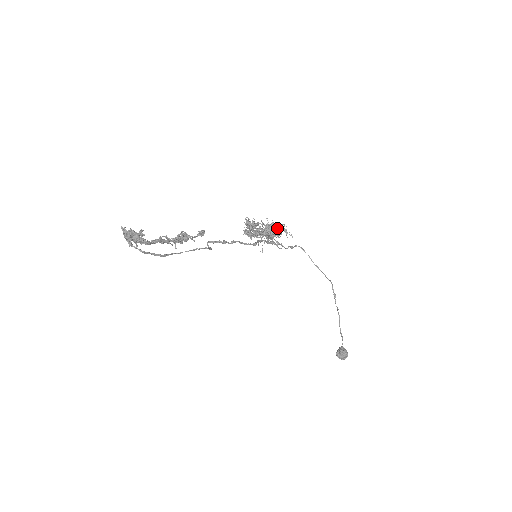
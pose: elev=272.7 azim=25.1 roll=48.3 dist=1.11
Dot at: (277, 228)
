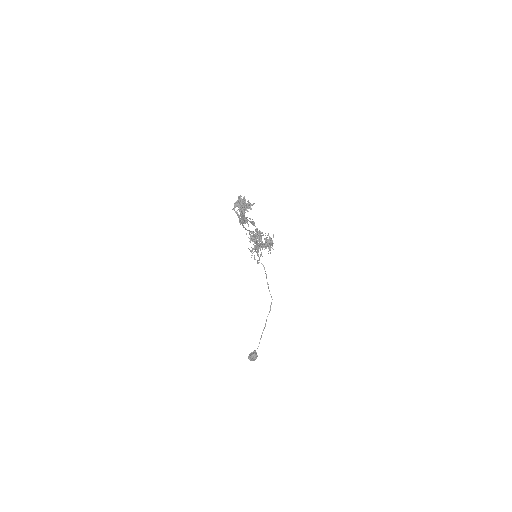
Dot at: occluded
